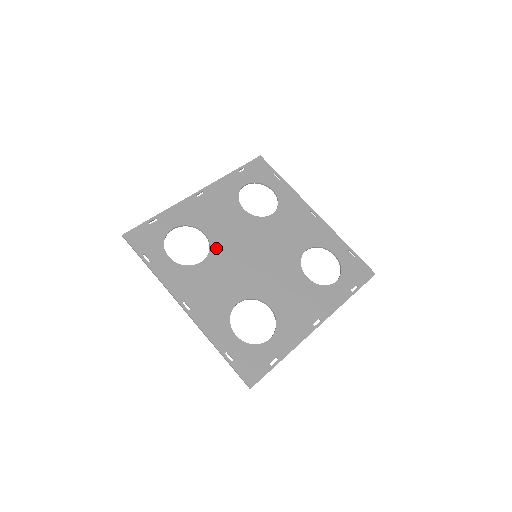
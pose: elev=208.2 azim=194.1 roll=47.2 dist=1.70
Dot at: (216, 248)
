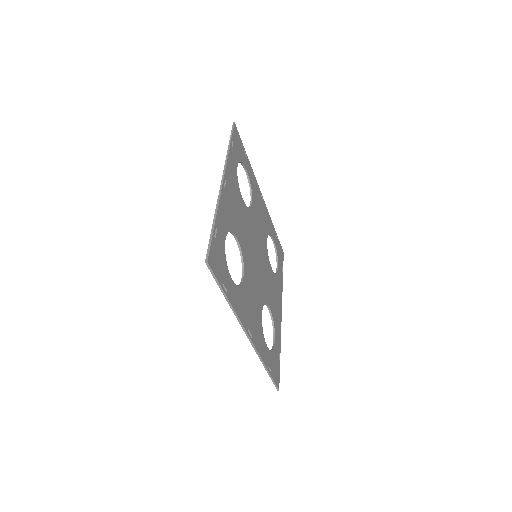
Dot at: (250, 214)
